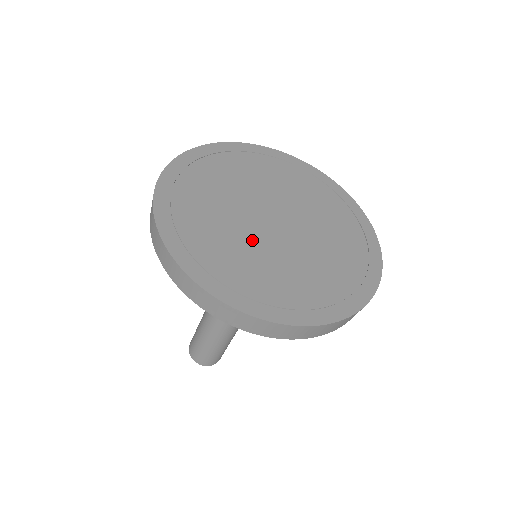
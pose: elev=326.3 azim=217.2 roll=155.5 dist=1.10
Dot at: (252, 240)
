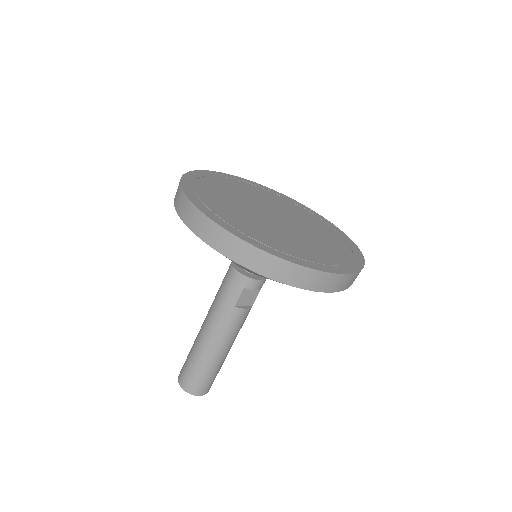
Dot at: (250, 213)
